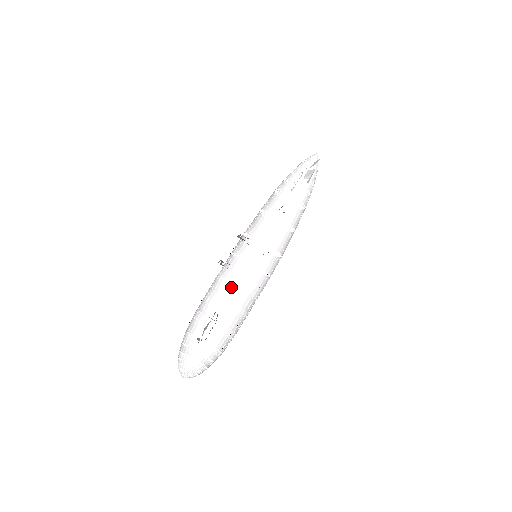
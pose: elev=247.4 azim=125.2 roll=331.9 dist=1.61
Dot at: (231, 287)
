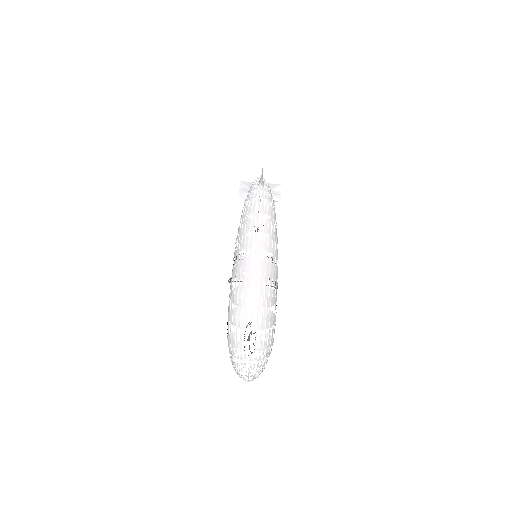
Dot at: occluded
